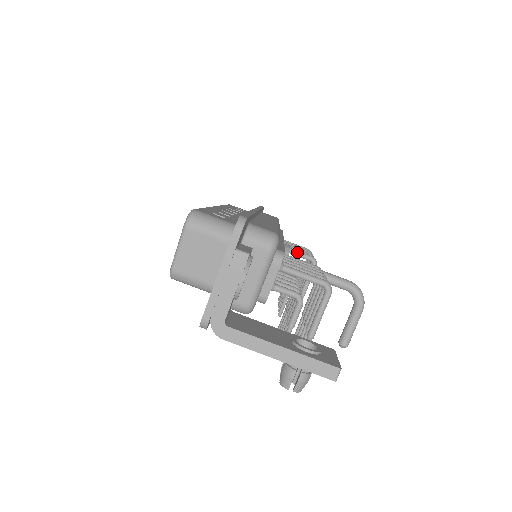
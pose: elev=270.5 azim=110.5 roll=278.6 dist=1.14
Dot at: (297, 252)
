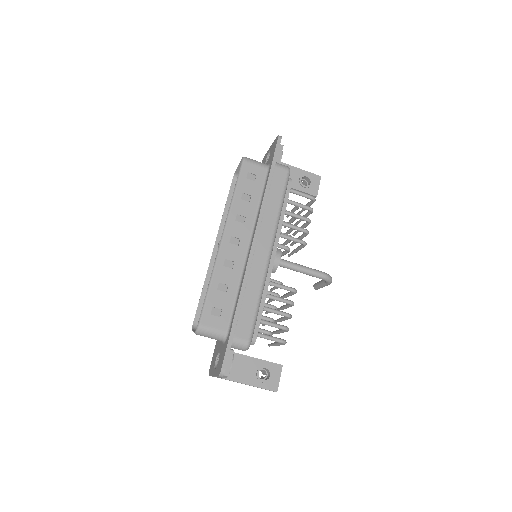
Dot at: (291, 240)
